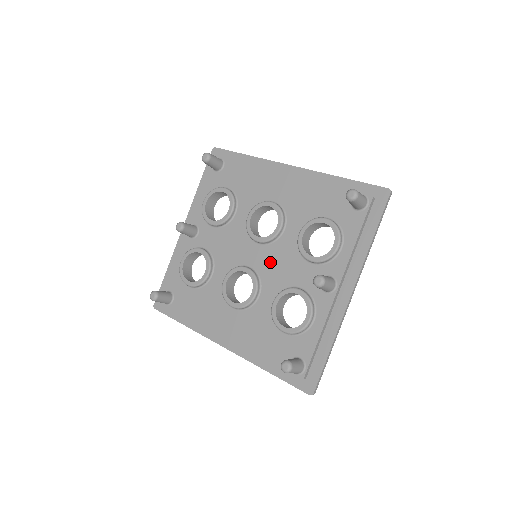
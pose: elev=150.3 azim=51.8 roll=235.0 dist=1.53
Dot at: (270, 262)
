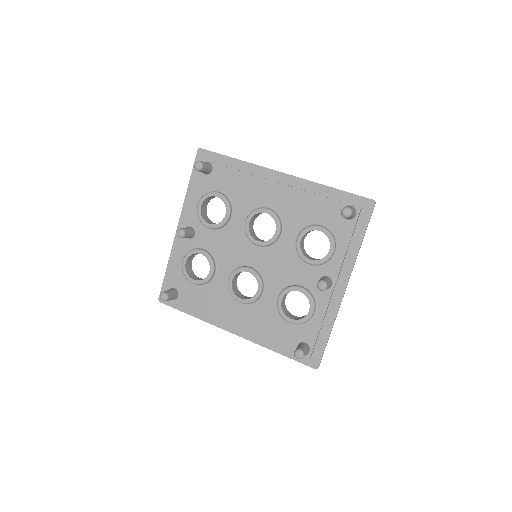
Dot at: (271, 263)
